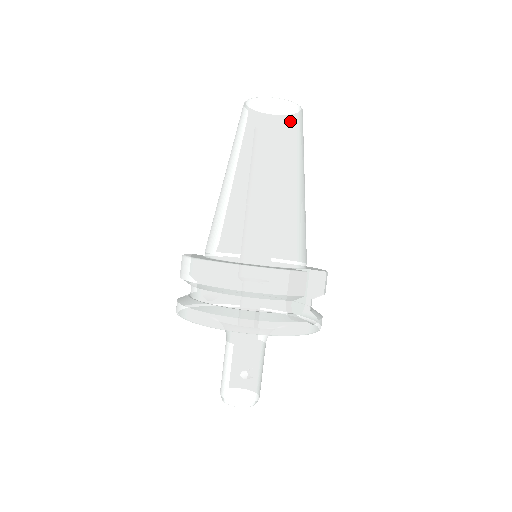
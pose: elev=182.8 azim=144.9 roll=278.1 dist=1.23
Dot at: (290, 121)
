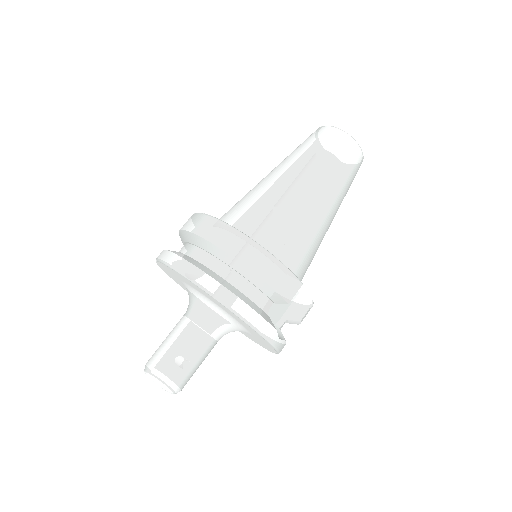
Dot at: (351, 159)
